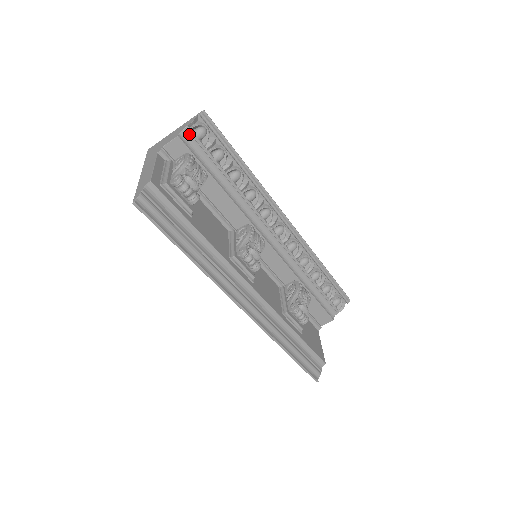
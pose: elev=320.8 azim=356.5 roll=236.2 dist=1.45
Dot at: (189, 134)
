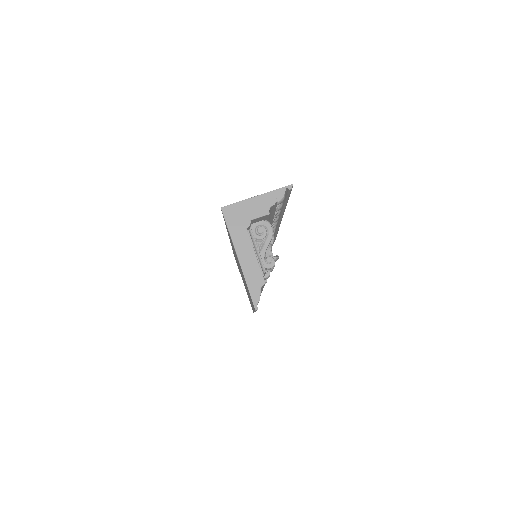
Dot at: (274, 206)
